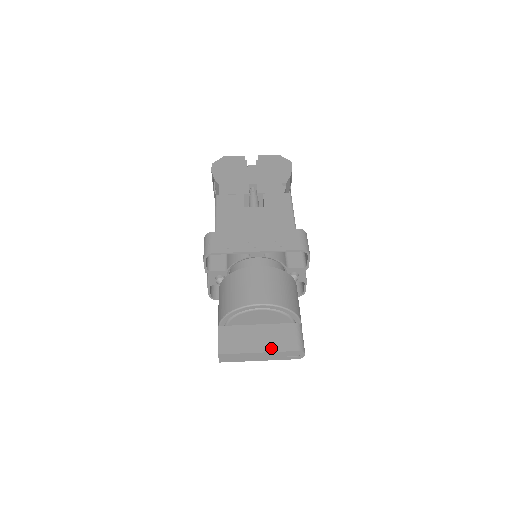
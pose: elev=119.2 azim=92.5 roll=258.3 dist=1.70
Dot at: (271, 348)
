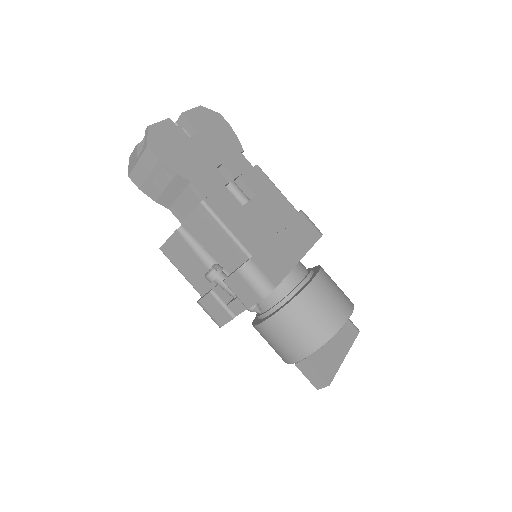
Dot at: (348, 345)
